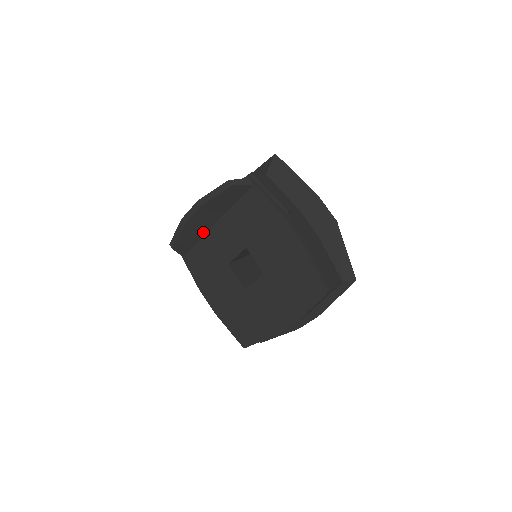
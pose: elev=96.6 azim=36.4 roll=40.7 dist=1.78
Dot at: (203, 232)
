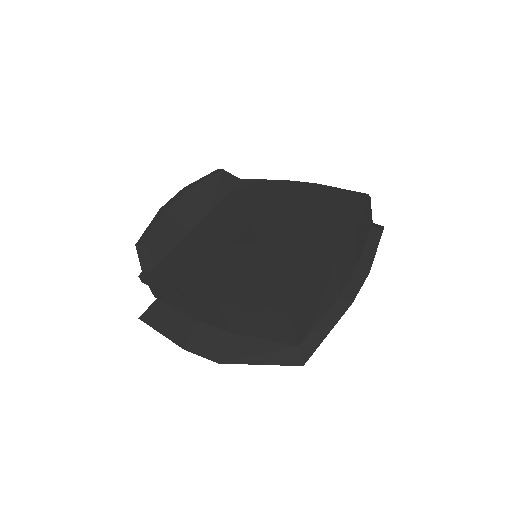
Dot at: (185, 231)
